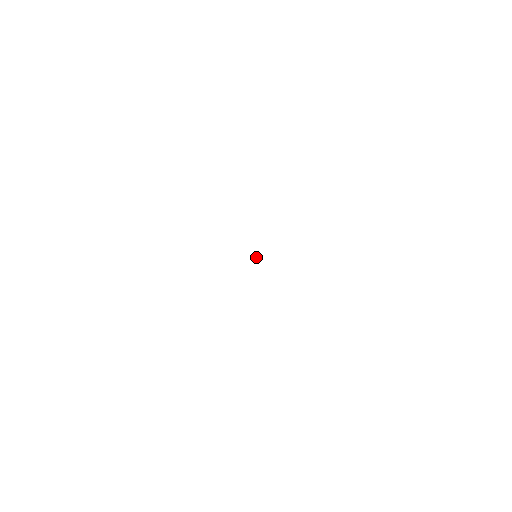
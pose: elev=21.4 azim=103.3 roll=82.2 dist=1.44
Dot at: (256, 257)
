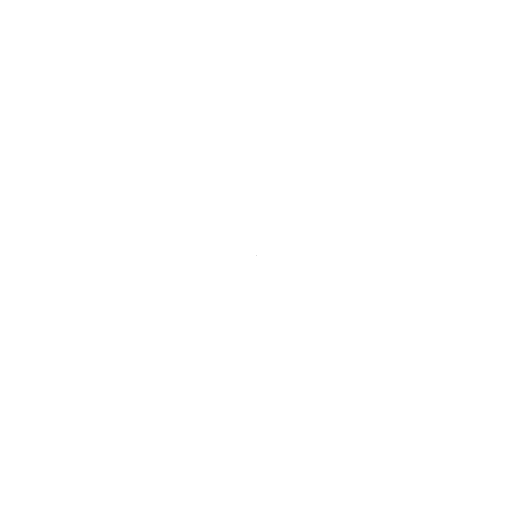
Dot at: occluded
